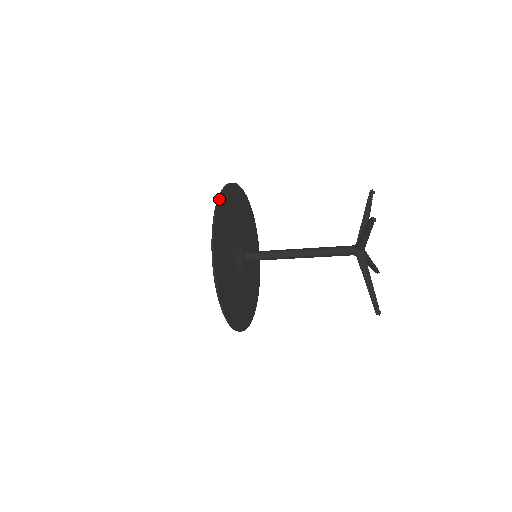
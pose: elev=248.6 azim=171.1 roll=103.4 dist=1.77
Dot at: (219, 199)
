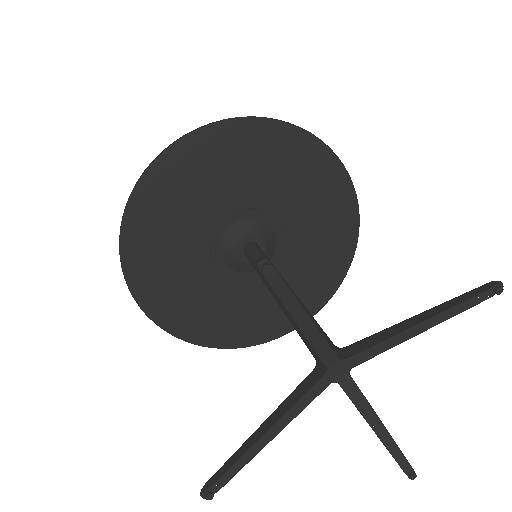
Dot at: (125, 279)
